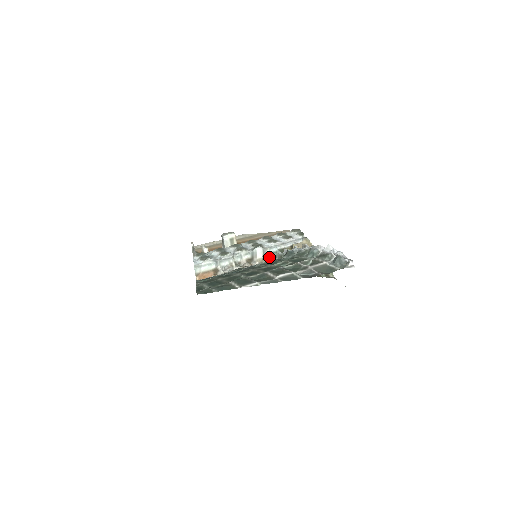
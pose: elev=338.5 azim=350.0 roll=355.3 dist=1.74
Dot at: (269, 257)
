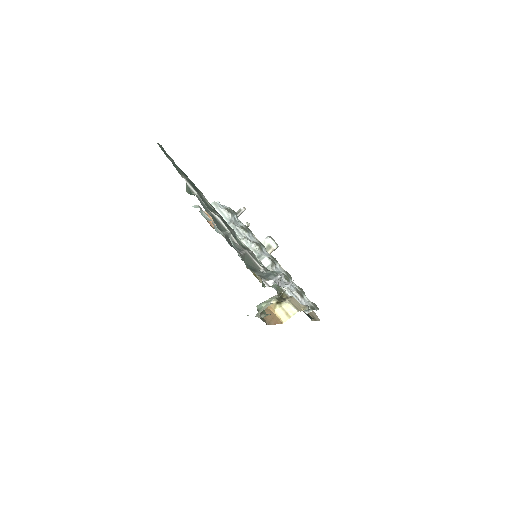
Dot at: occluded
